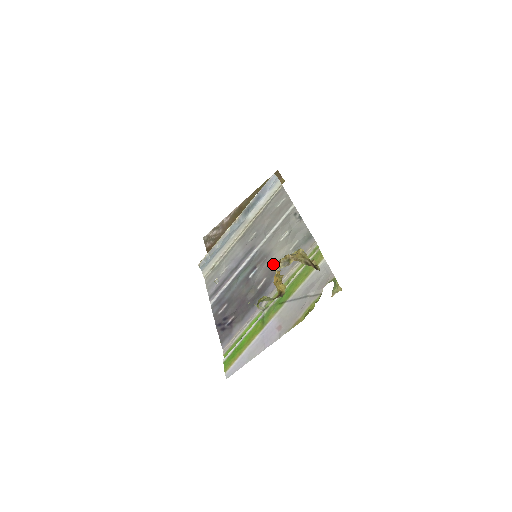
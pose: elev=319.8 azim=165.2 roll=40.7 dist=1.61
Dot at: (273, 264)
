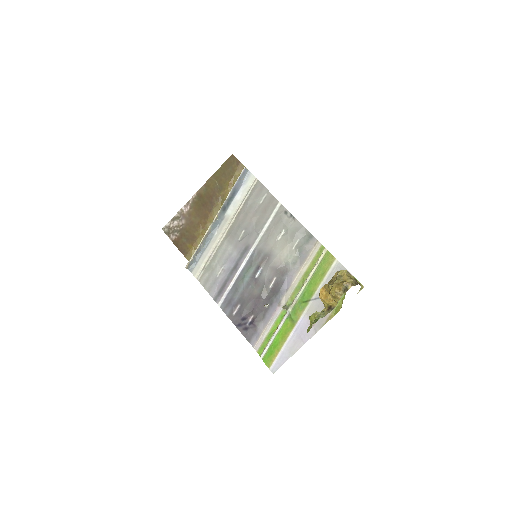
Dot at: (279, 264)
